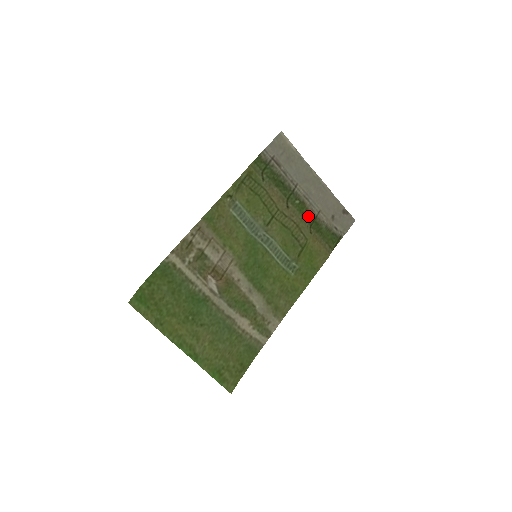
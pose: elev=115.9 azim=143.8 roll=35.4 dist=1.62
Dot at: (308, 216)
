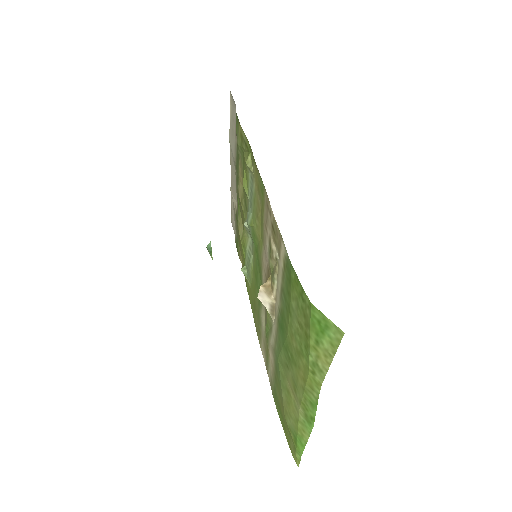
Dot at: (238, 209)
